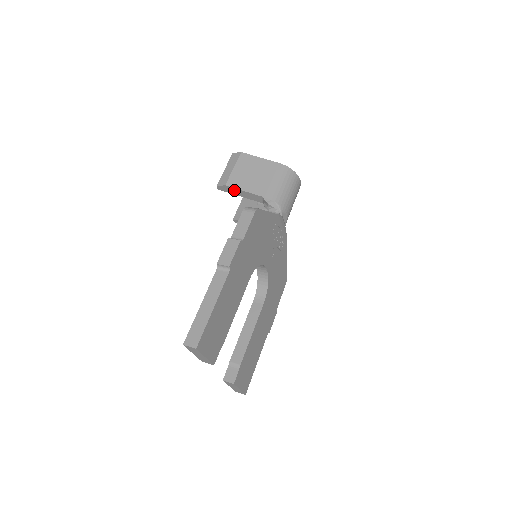
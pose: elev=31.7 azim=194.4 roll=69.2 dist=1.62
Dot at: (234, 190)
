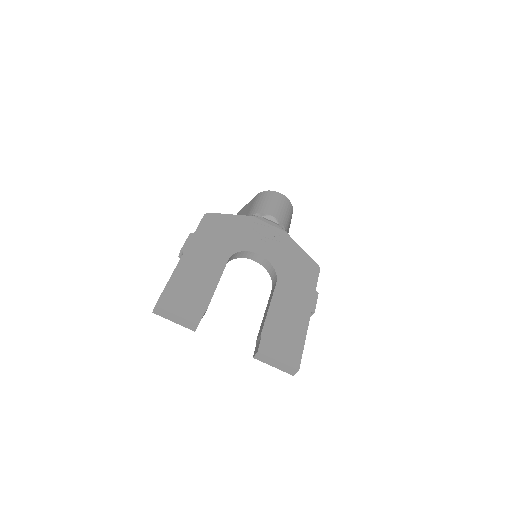
Dot at: occluded
